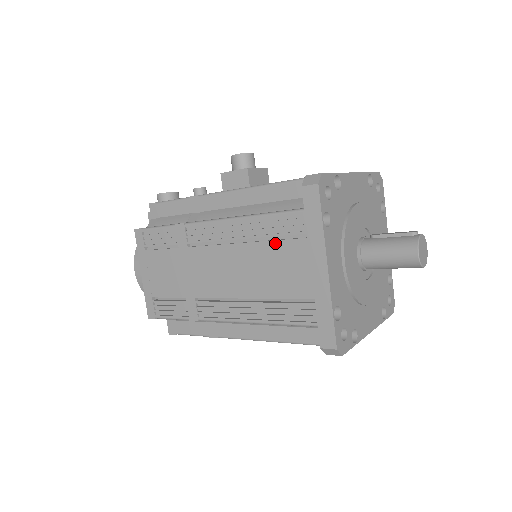
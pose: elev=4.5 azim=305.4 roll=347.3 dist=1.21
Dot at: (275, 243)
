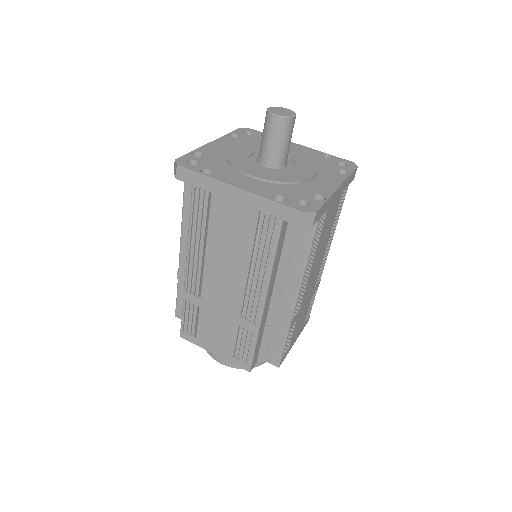
Dot at: occluded
